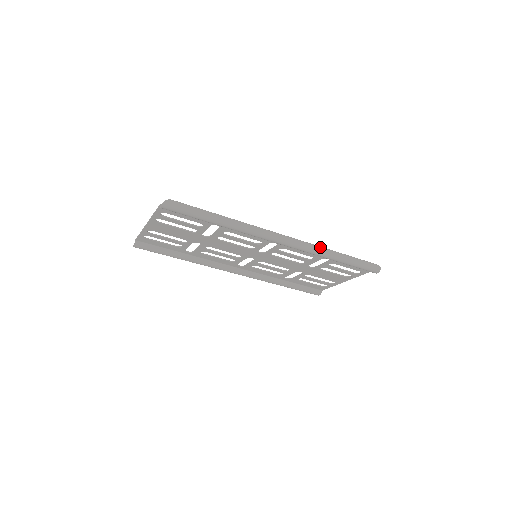
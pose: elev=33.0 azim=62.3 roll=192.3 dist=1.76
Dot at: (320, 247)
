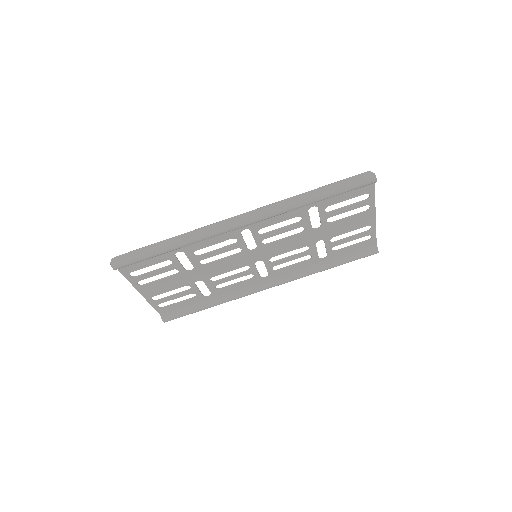
Dot at: (283, 200)
